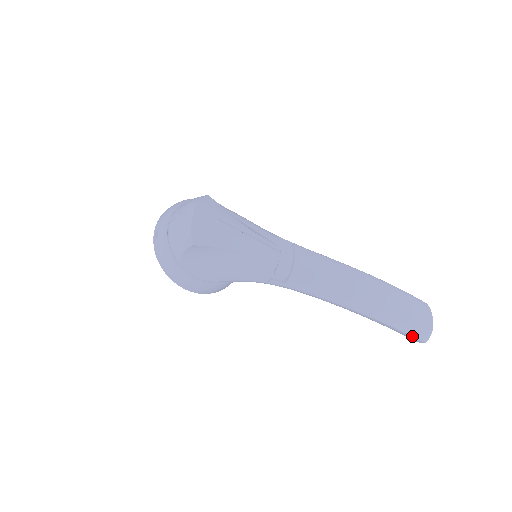
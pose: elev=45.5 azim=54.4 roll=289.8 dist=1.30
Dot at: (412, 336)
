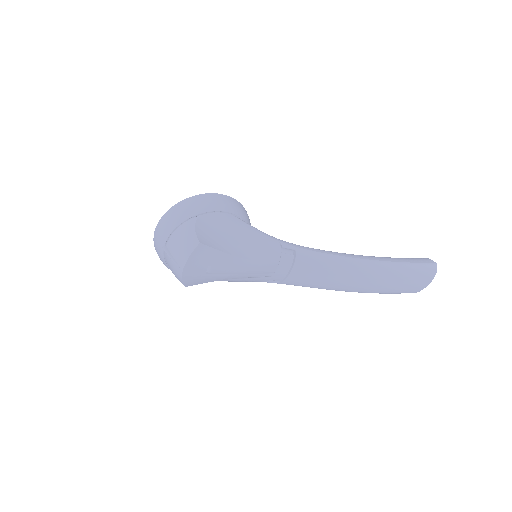
Dot at: occluded
